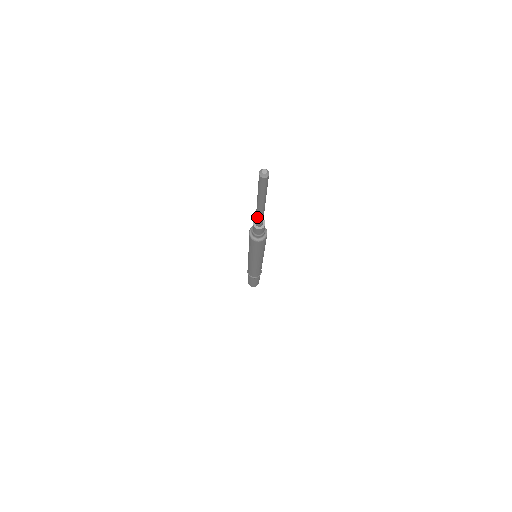
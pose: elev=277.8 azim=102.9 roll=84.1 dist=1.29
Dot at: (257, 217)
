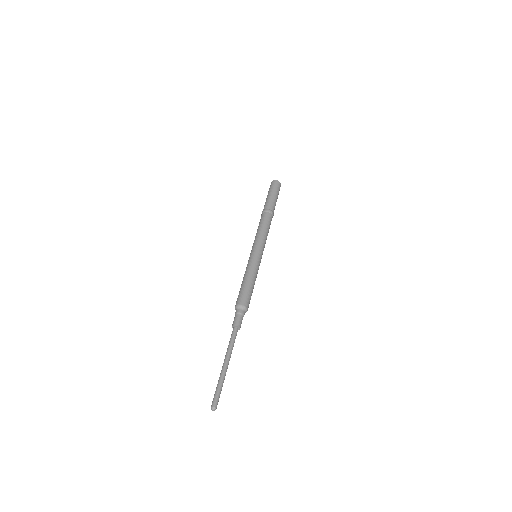
Dot at: (229, 344)
